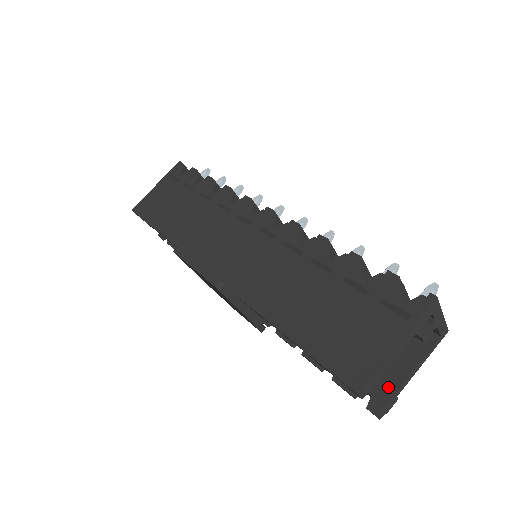
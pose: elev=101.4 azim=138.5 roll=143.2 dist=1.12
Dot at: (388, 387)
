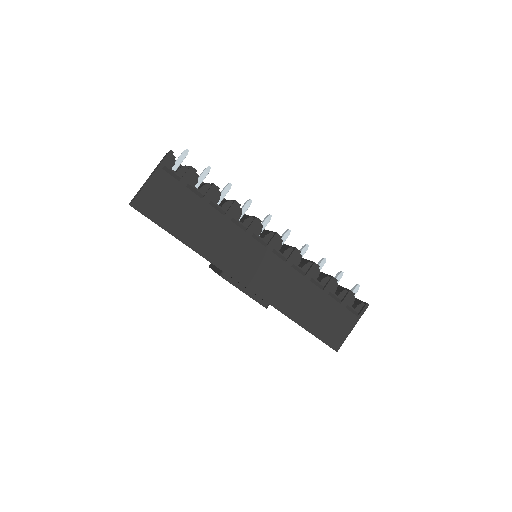
Dot at: occluded
